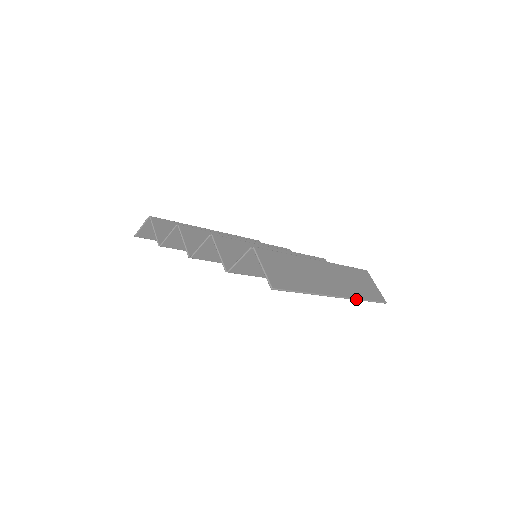
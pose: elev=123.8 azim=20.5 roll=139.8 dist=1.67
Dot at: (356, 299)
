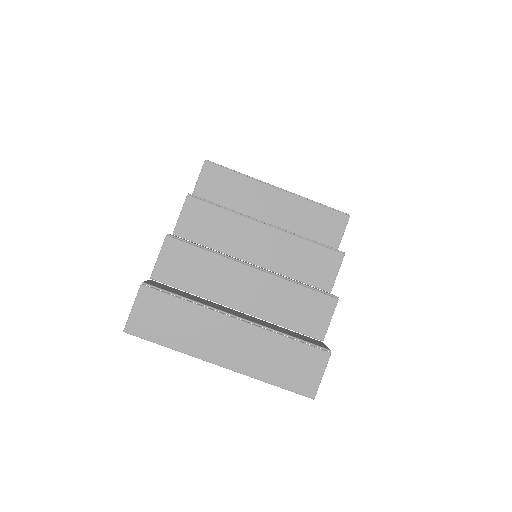
Dot at: (253, 377)
